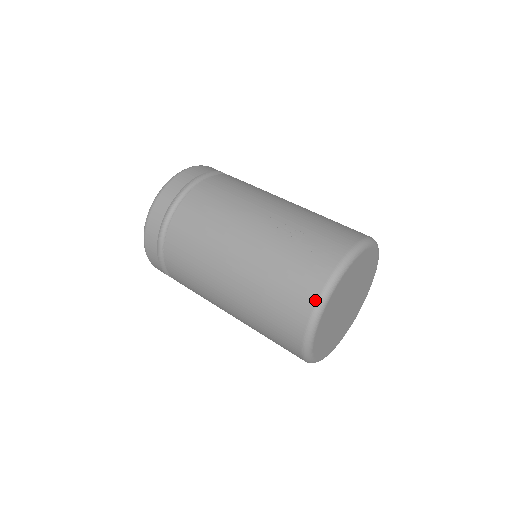
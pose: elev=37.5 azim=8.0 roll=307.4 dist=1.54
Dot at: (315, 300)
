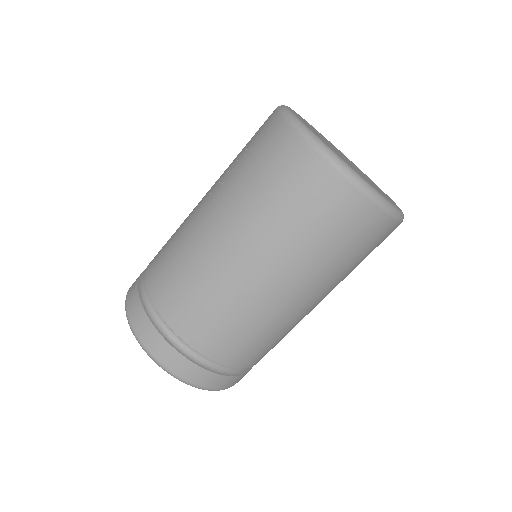
Dot at: (307, 146)
